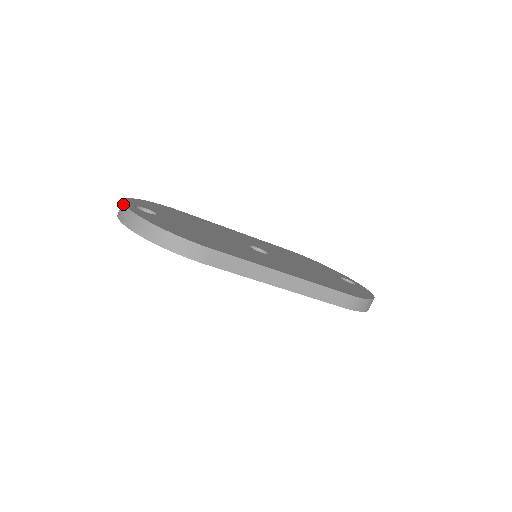
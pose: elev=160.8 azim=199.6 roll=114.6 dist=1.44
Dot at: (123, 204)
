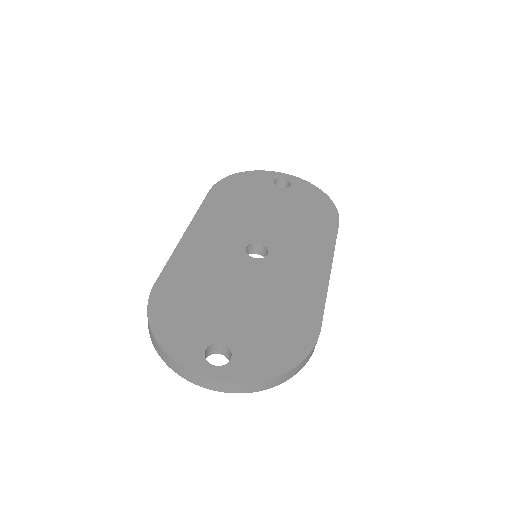
Dot at: (217, 382)
